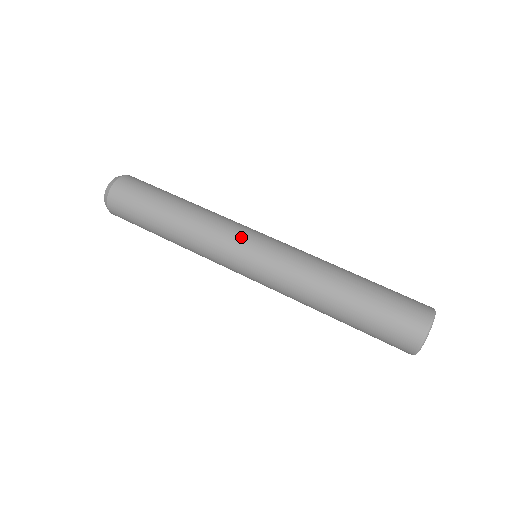
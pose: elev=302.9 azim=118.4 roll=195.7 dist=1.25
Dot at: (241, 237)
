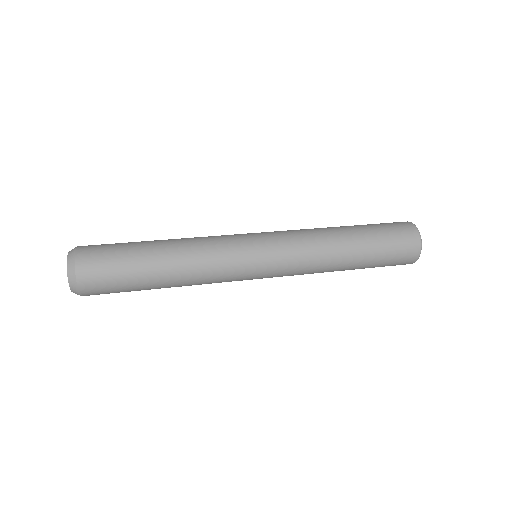
Dot at: (243, 245)
